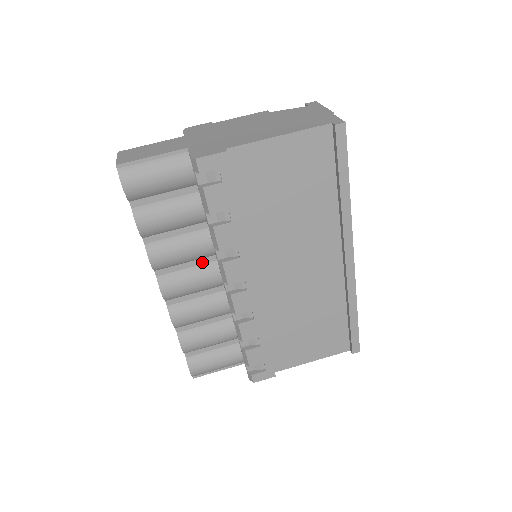
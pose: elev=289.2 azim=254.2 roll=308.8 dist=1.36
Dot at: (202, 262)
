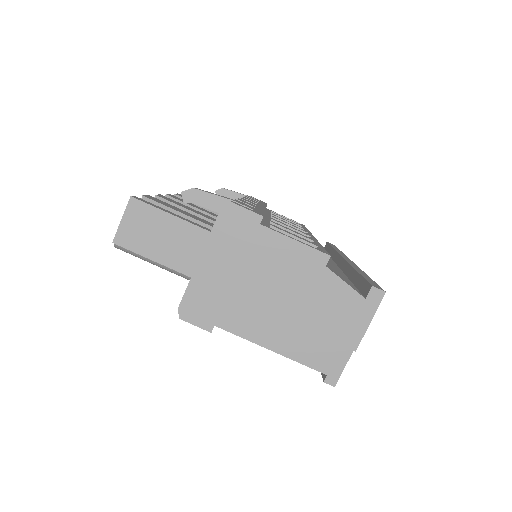
Dot at: occluded
